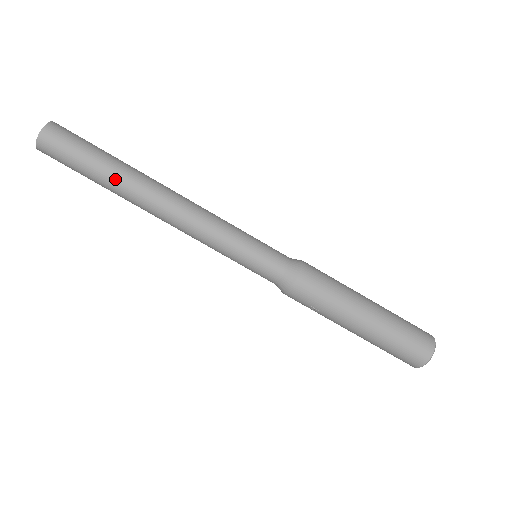
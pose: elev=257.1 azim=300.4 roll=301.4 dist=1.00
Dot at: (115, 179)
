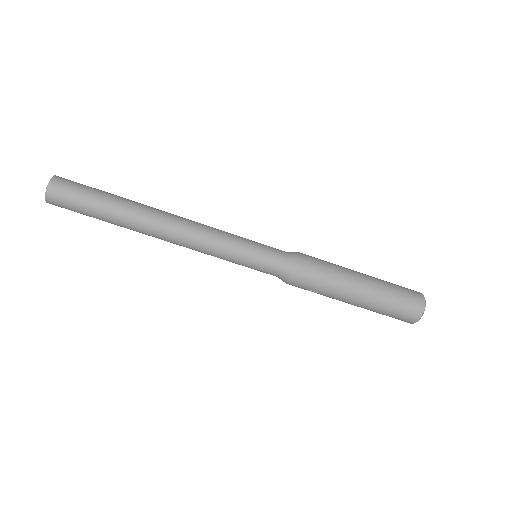
Dot at: (120, 217)
